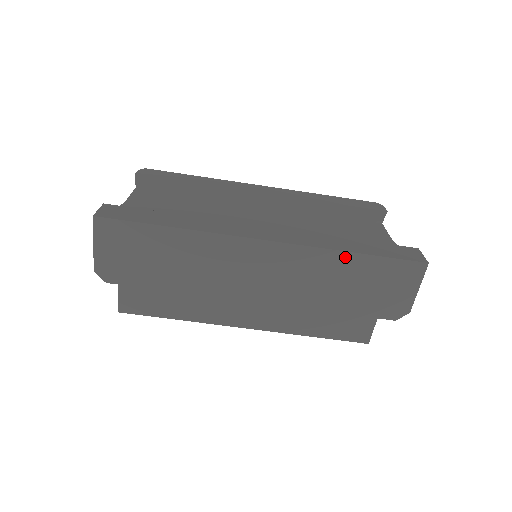
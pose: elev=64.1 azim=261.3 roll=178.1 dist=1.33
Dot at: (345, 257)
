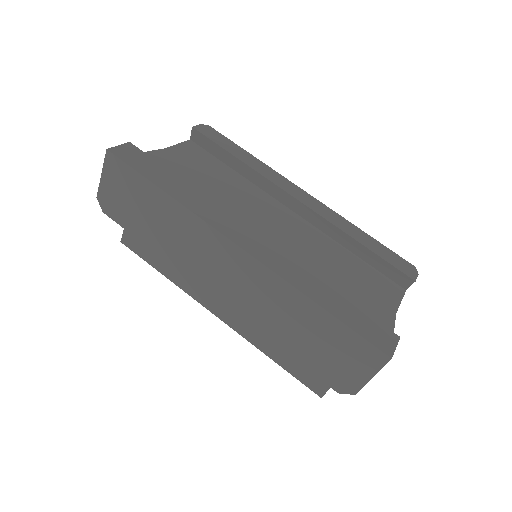
Dot at: (308, 304)
